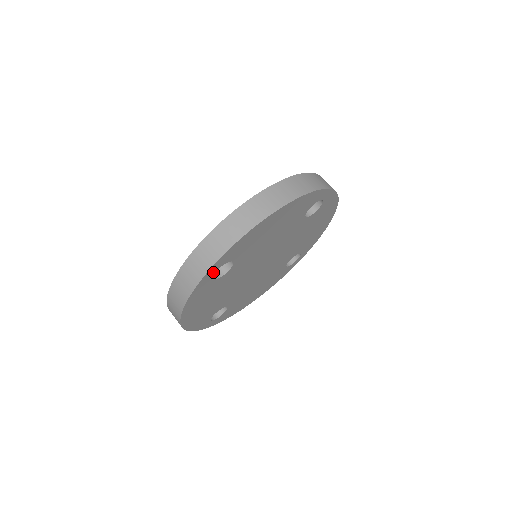
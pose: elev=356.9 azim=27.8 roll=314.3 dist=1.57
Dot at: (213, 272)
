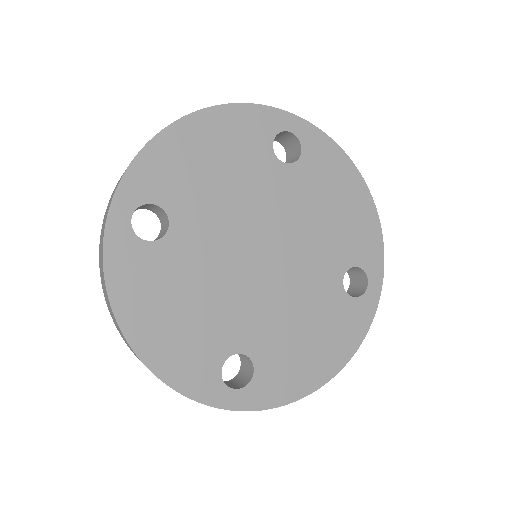
Dot at: (126, 217)
